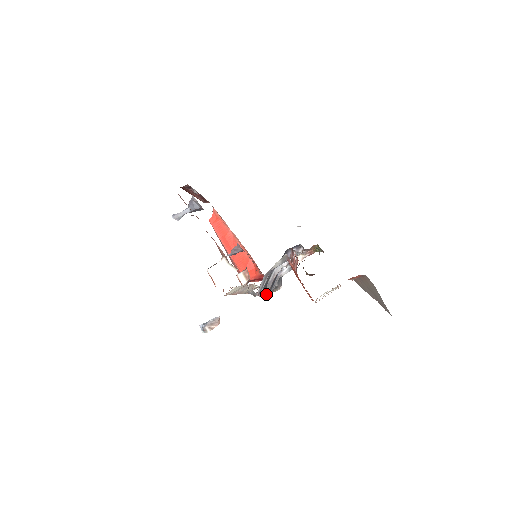
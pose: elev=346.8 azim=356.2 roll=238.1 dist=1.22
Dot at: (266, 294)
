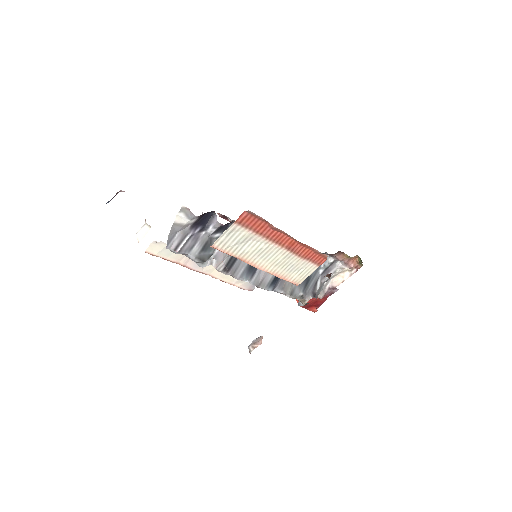
Dot at: (225, 271)
